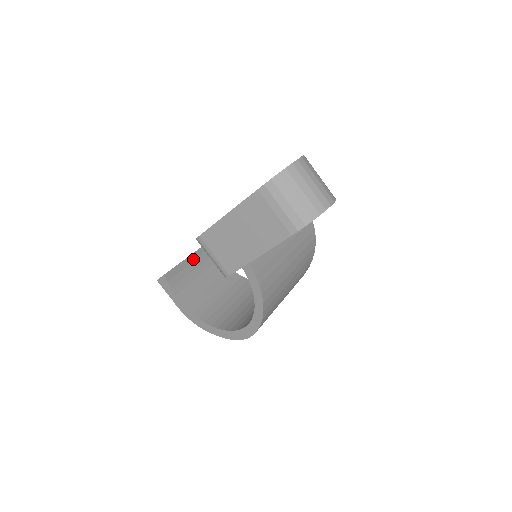
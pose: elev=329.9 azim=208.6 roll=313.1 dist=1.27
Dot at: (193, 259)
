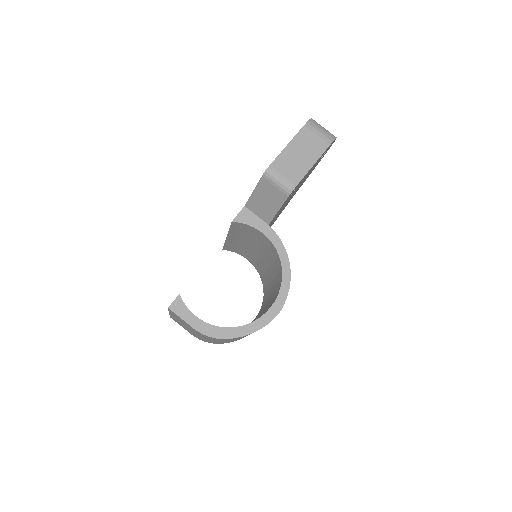
Dot at: occluded
